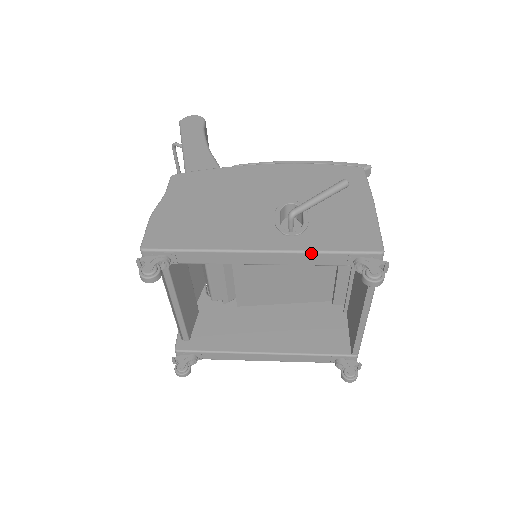
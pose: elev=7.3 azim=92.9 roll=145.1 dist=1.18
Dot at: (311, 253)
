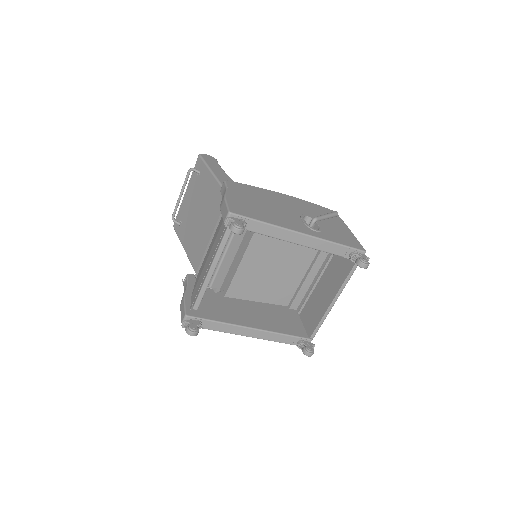
Dot at: (330, 242)
